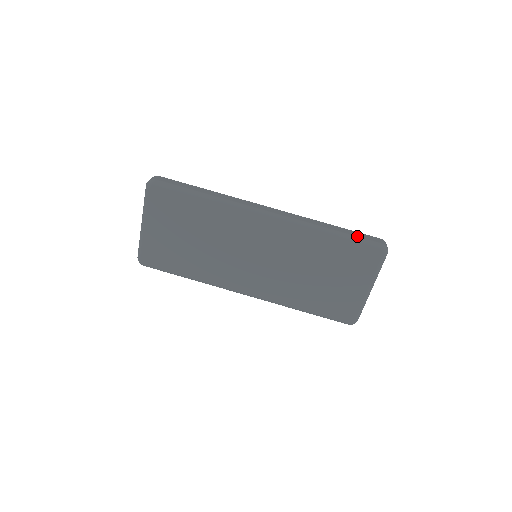
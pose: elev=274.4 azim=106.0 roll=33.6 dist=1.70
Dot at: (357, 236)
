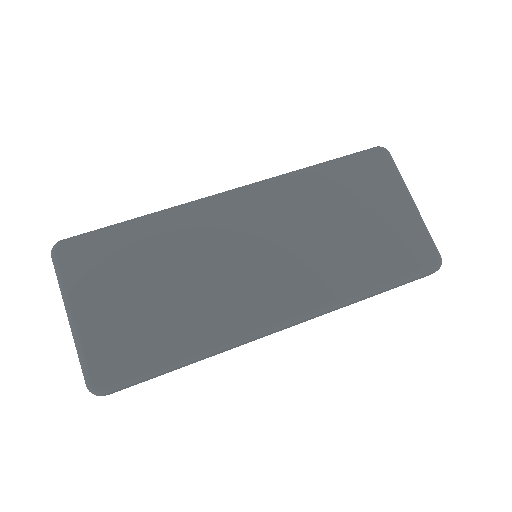
Dot at: (344, 156)
